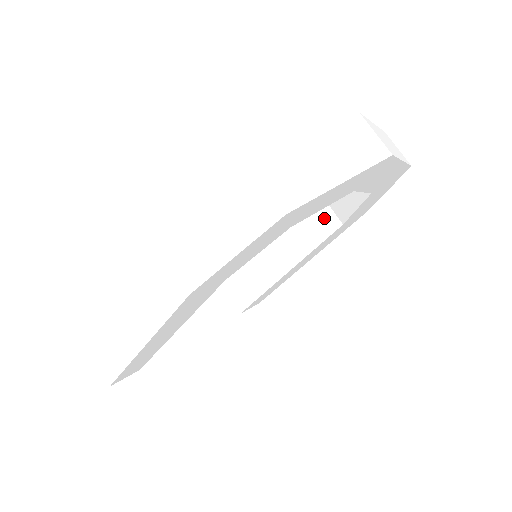
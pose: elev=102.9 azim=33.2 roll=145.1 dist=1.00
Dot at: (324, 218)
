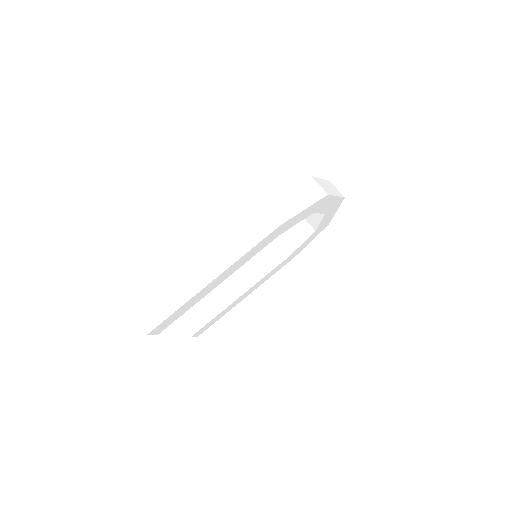
Dot at: (277, 254)
